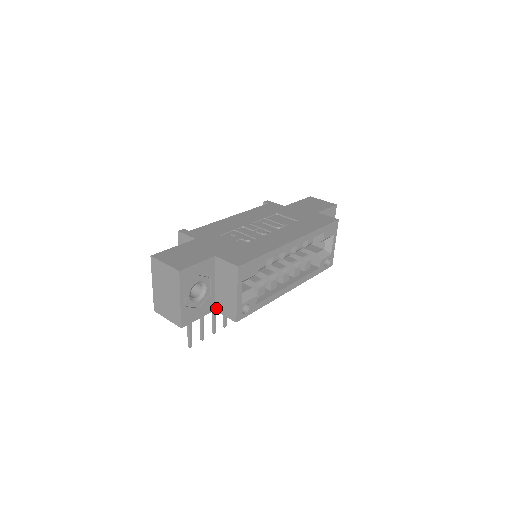
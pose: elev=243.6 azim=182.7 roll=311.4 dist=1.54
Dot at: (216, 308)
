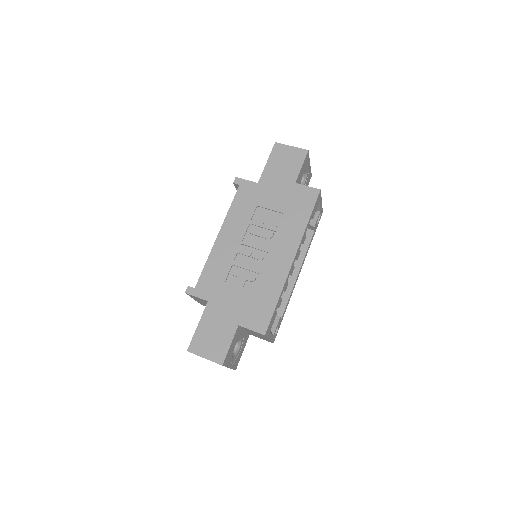
Dot at: occluded
